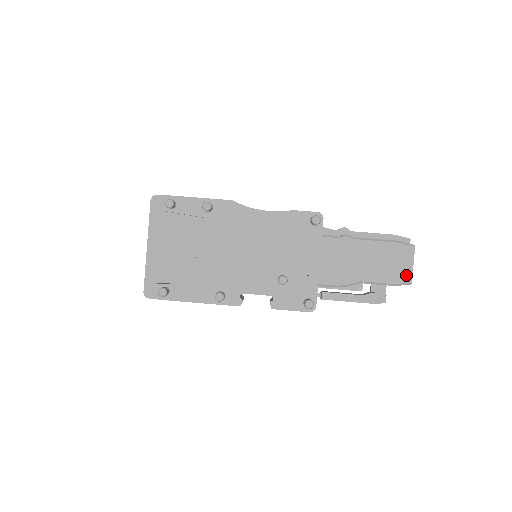
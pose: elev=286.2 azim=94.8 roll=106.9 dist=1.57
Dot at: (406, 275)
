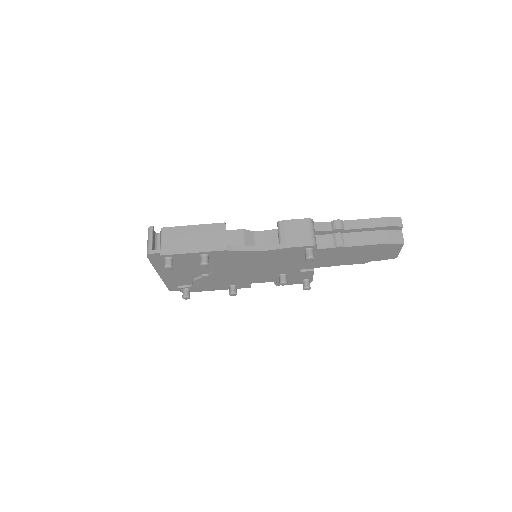
Dot at: (392, 256)
